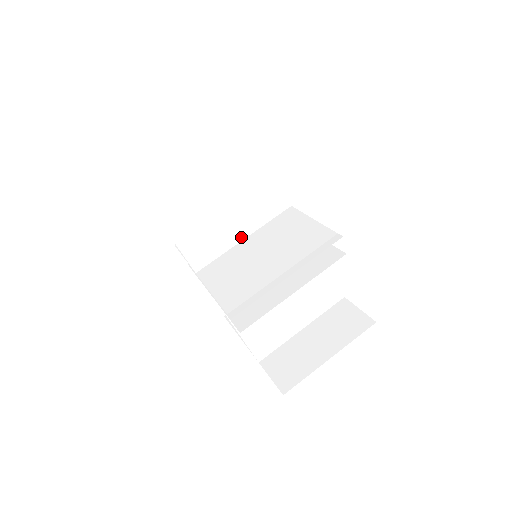
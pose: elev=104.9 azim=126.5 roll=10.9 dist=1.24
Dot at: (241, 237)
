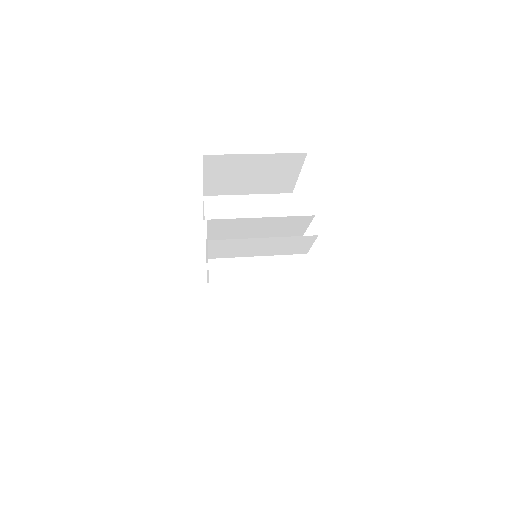
Dot at: occluded
